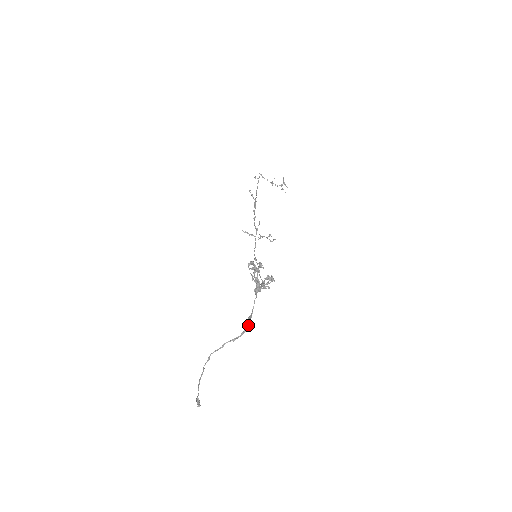
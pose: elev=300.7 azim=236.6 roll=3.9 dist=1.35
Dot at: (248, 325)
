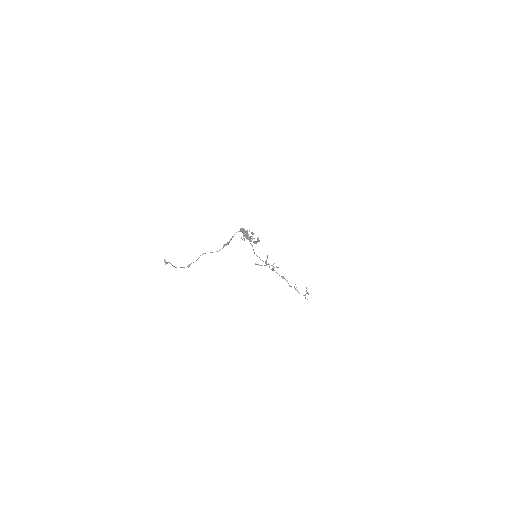
Dot at: occluded
